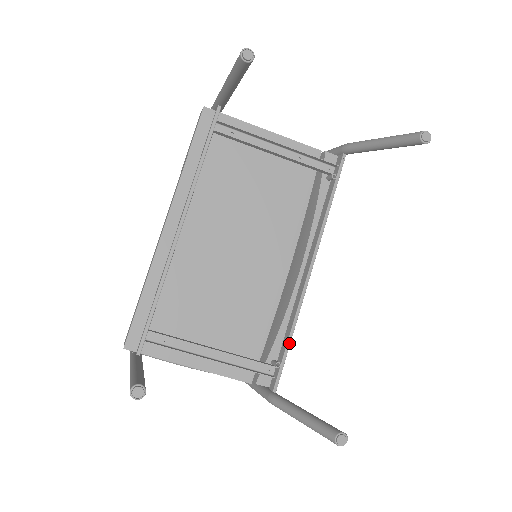
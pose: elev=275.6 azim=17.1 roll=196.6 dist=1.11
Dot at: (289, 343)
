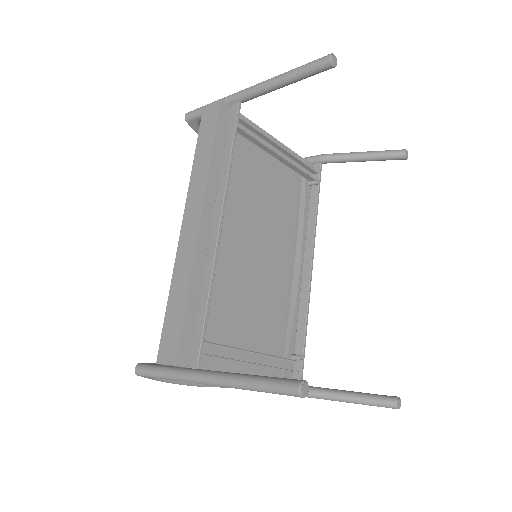
Dot at: (306, 335)
